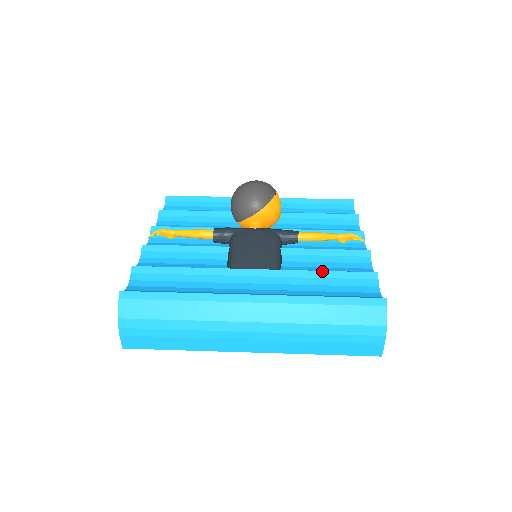
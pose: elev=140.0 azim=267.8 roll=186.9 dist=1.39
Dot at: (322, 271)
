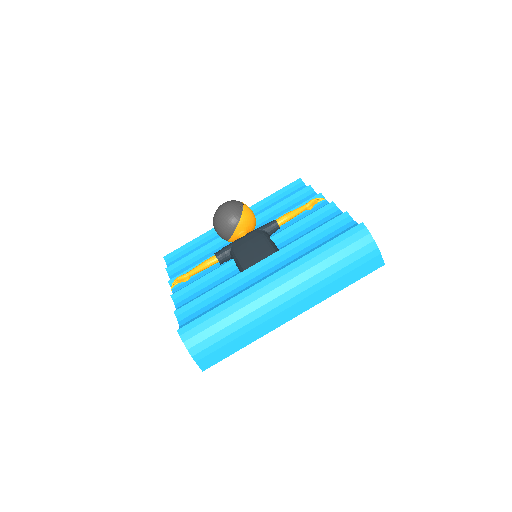
Dot at: (308, 233)
